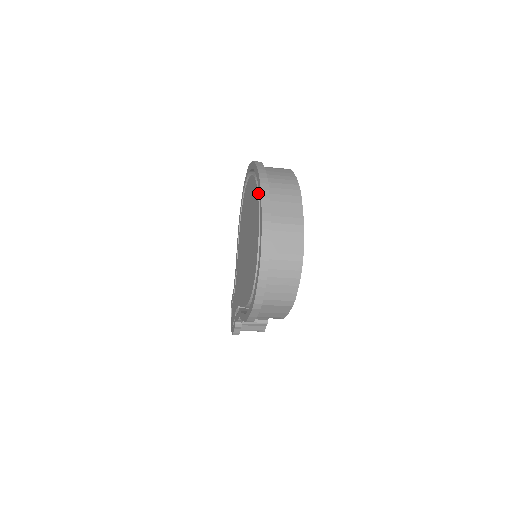
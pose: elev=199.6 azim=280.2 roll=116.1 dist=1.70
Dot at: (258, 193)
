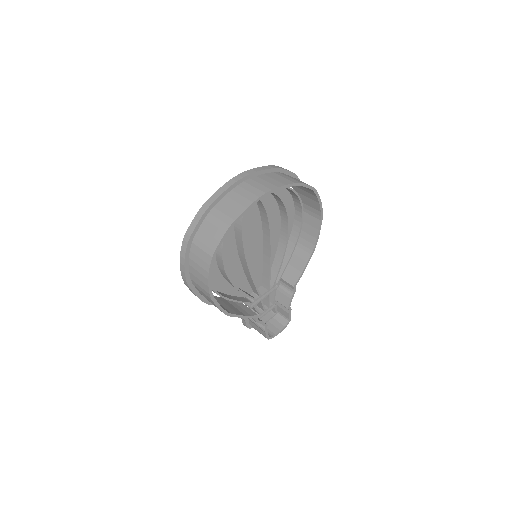
Dot at: occluded
